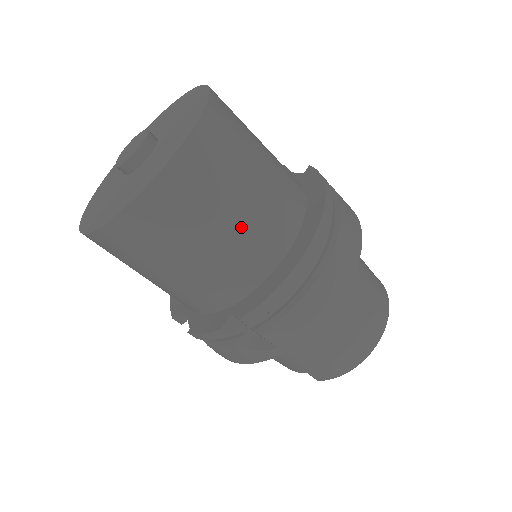
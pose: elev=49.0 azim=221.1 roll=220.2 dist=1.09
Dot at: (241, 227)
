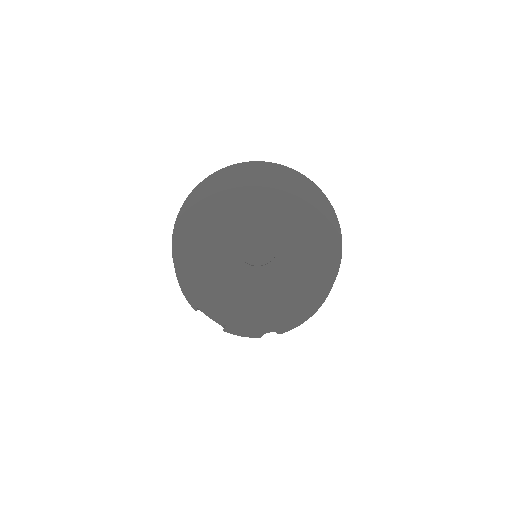
Dot at: occluded
